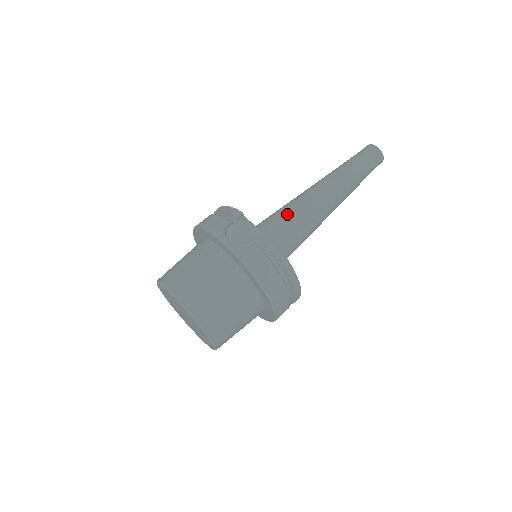
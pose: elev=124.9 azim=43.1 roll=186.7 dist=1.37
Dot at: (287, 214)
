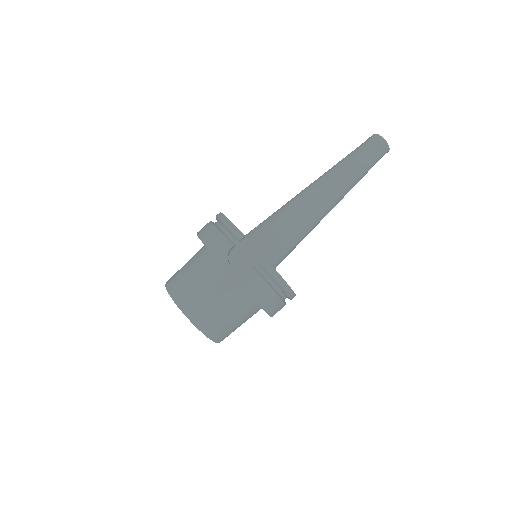
Dot at: (287, 221)
